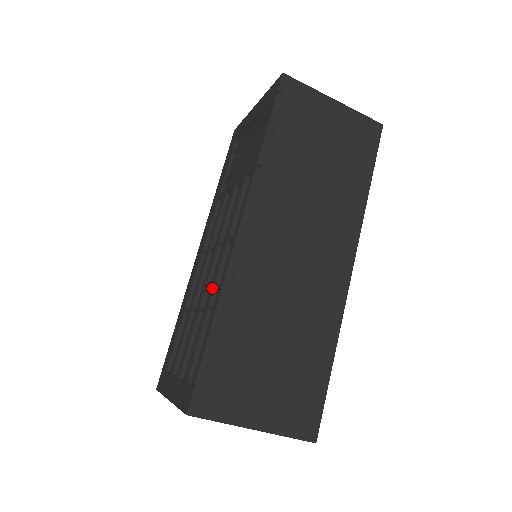
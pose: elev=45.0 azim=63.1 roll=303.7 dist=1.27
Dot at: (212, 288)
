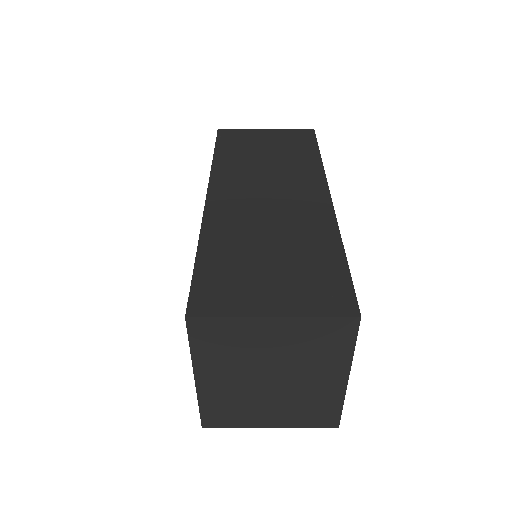
Dot at: occluded
